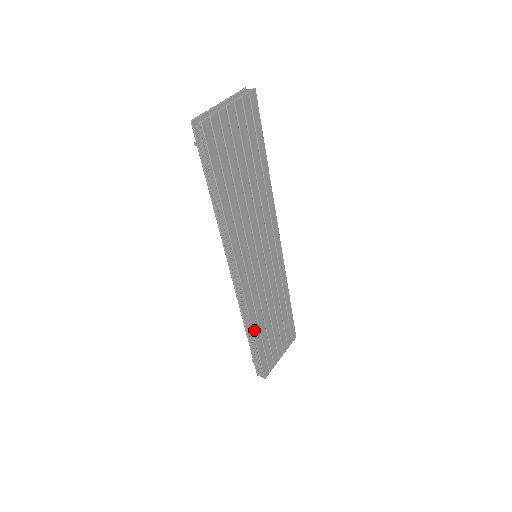
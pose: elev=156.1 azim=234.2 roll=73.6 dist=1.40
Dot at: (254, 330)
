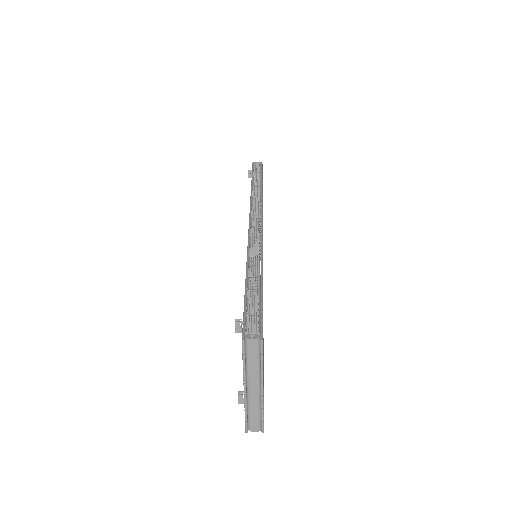
Dot at: (262, 266)
